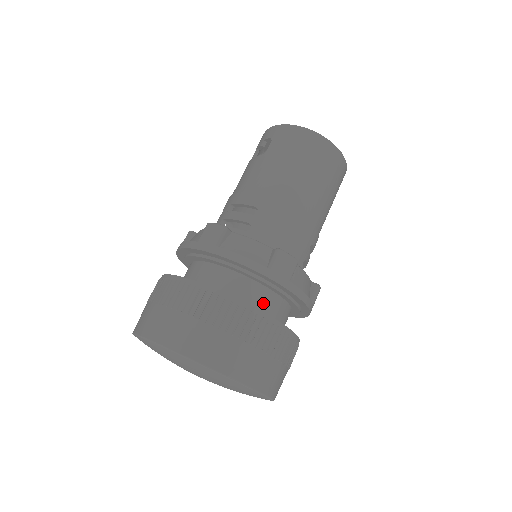
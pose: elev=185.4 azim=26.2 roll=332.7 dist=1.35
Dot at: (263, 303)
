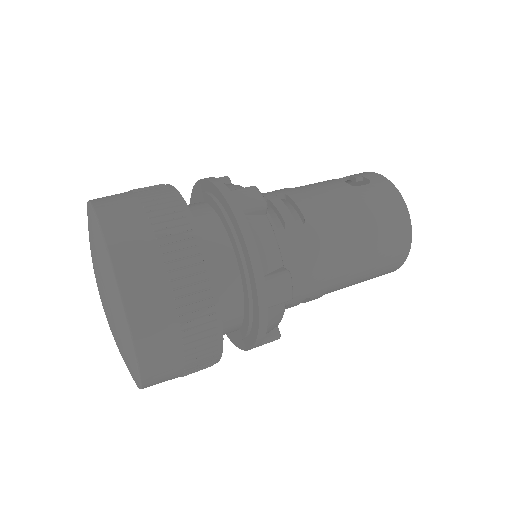
Dot at: (225, 300)
